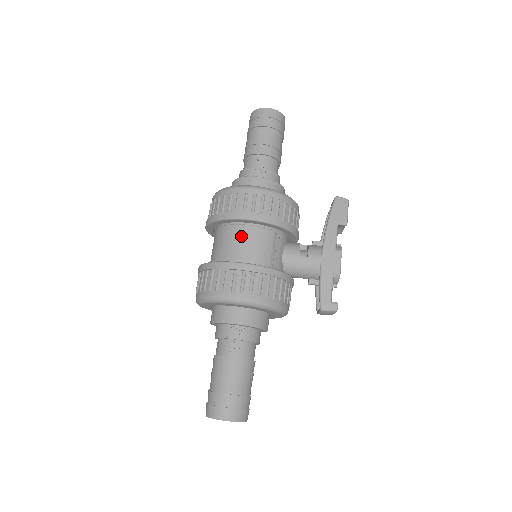
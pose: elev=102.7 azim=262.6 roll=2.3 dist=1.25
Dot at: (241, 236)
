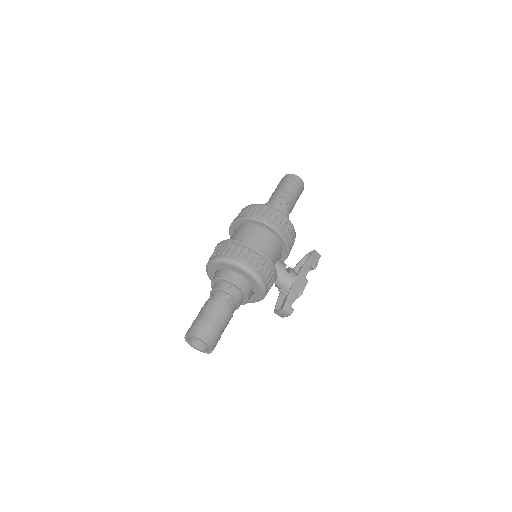
Dot at: (263, 236)
